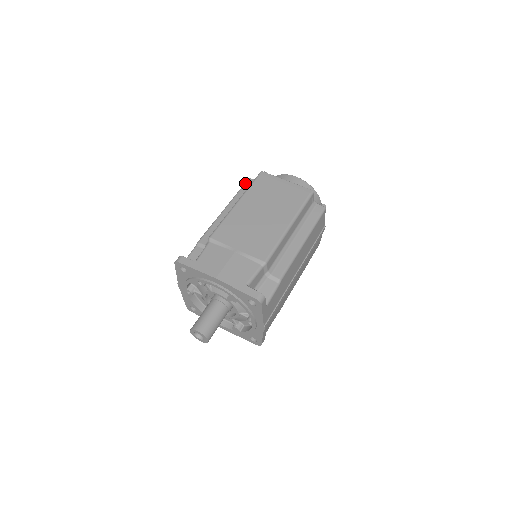
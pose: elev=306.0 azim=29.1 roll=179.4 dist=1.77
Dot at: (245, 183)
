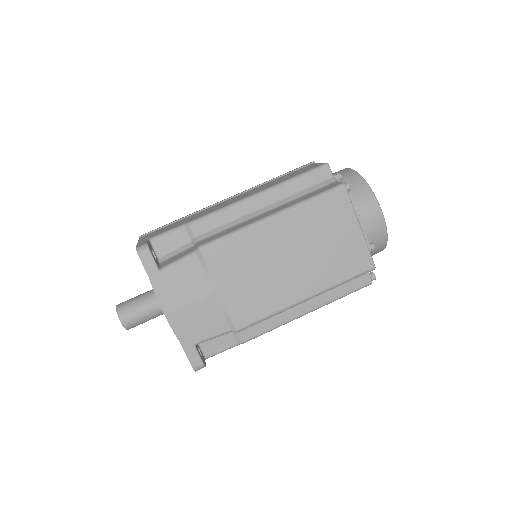
Dot at: (316, 169)
